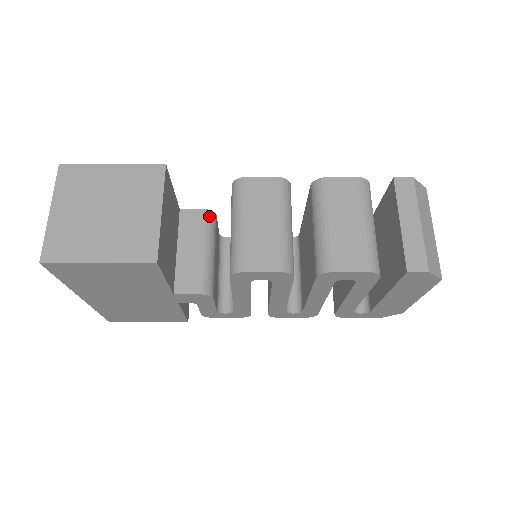
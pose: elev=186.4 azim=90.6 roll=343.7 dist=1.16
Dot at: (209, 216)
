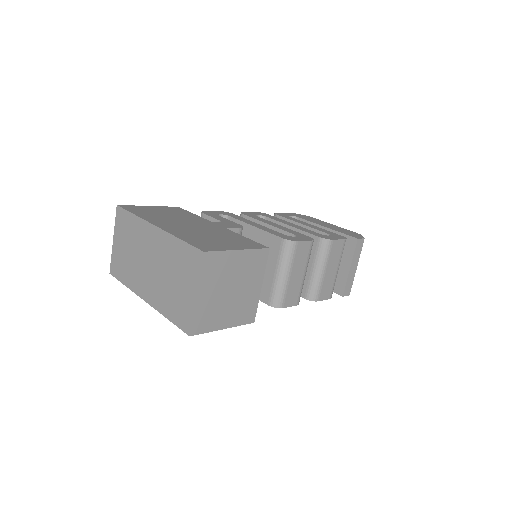
Dot at: occluded
